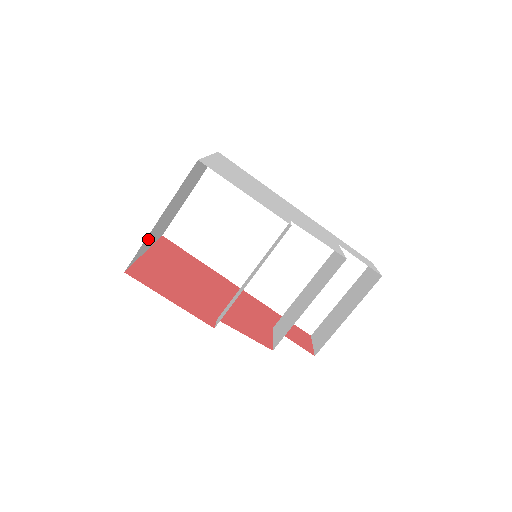
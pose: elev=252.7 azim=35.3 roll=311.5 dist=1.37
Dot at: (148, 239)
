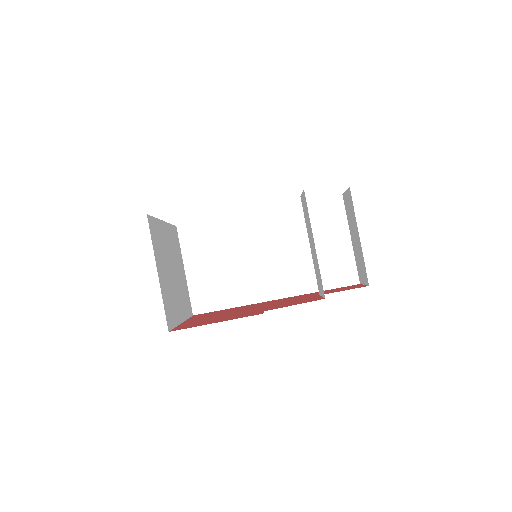
Dot at: (168, 300)
